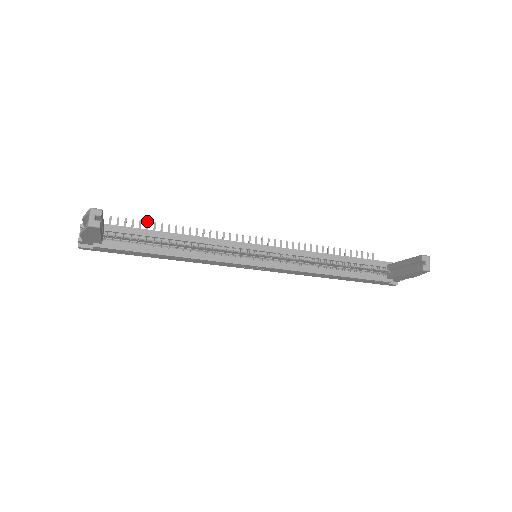
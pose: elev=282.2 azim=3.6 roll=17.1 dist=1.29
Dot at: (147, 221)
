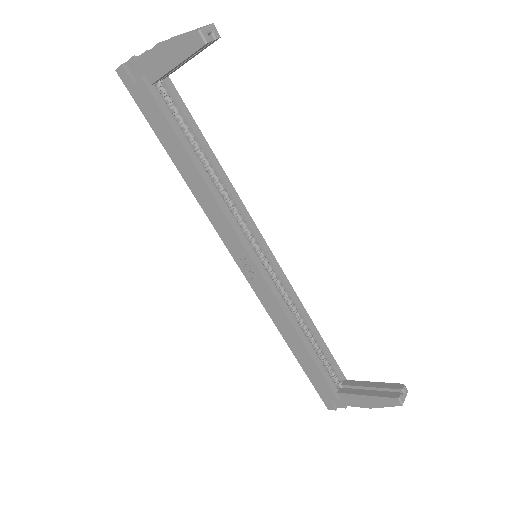
Dot at: occluded
